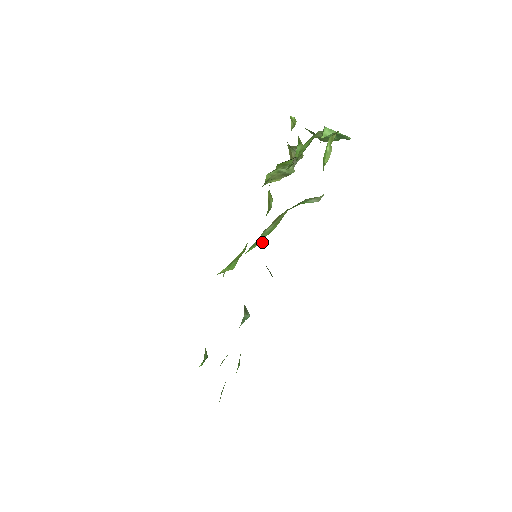
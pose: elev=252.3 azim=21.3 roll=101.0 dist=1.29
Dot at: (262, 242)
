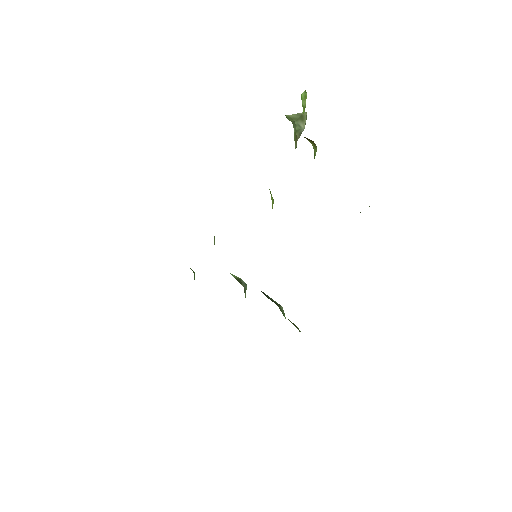
Dot at: occluded
